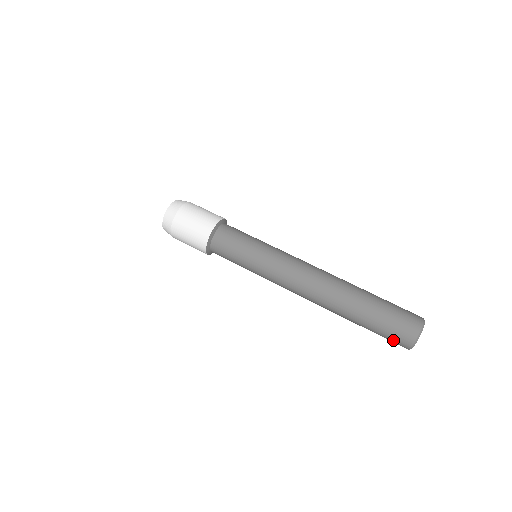
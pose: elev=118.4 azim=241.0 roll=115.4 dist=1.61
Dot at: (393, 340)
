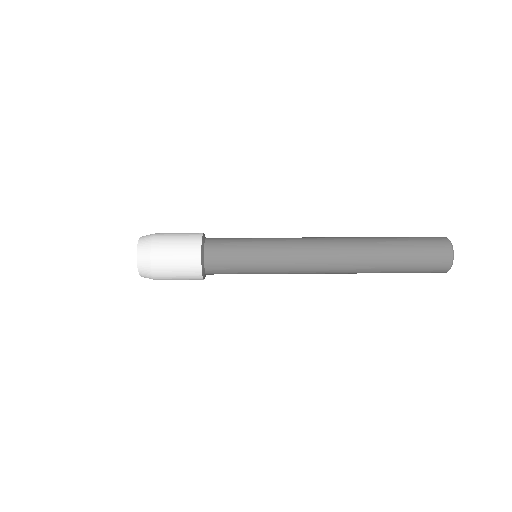
Dot at: (432, 266)
